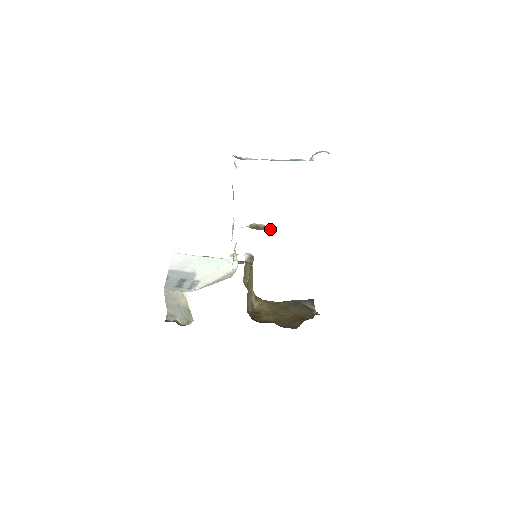
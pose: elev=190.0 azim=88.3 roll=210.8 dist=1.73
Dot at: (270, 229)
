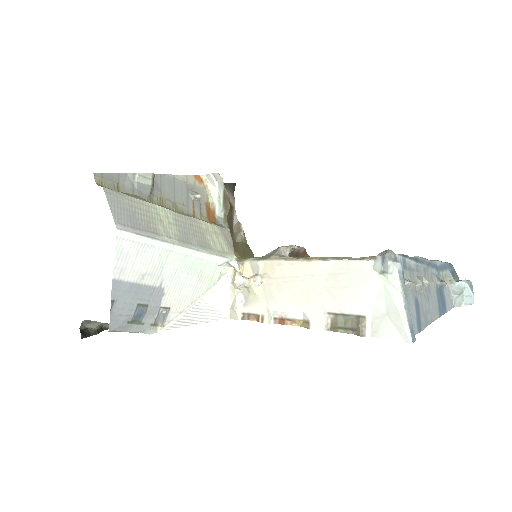
Dot at: (308, 256)
